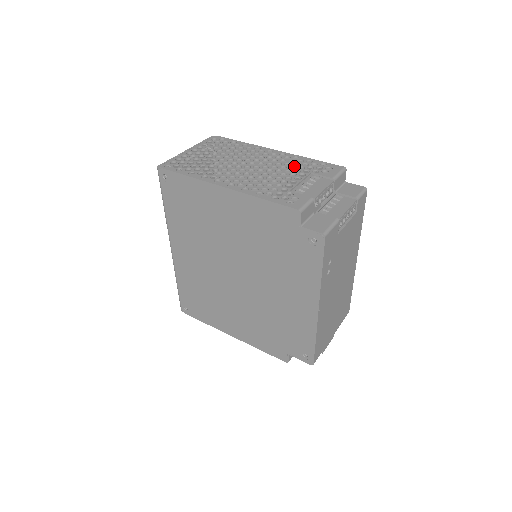
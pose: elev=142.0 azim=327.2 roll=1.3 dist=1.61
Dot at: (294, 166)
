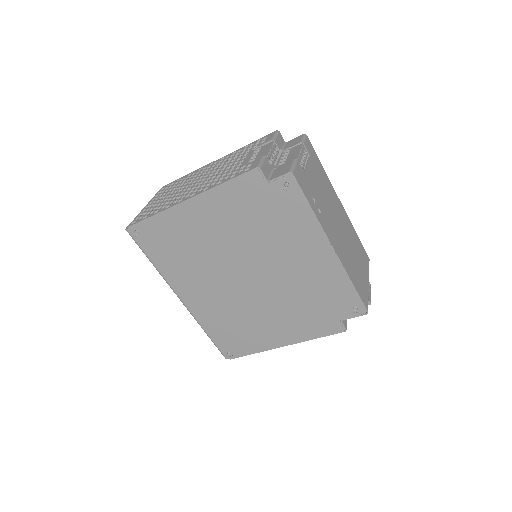
Dot at: (236, 156)
